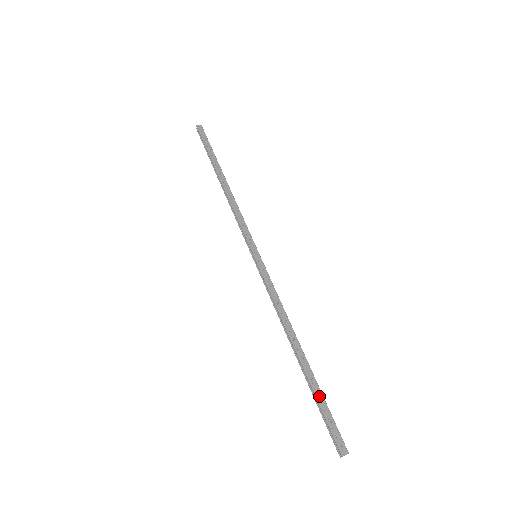
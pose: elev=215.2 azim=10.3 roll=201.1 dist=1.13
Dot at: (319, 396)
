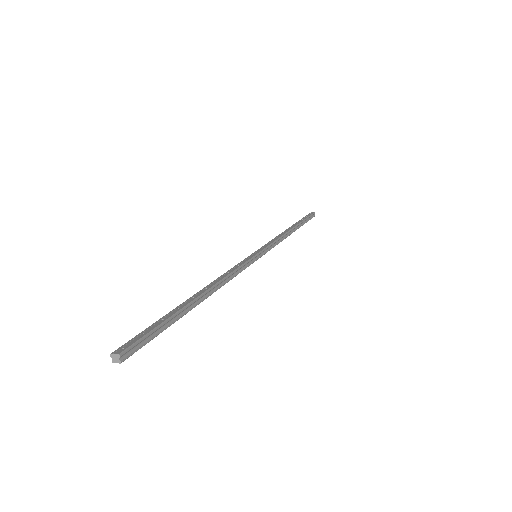
Dot at: (165, 317)
